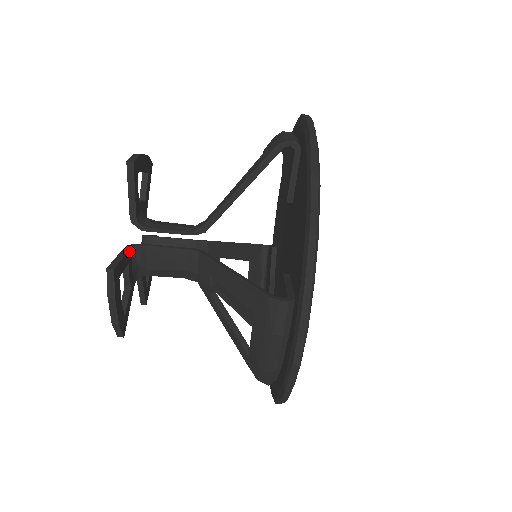
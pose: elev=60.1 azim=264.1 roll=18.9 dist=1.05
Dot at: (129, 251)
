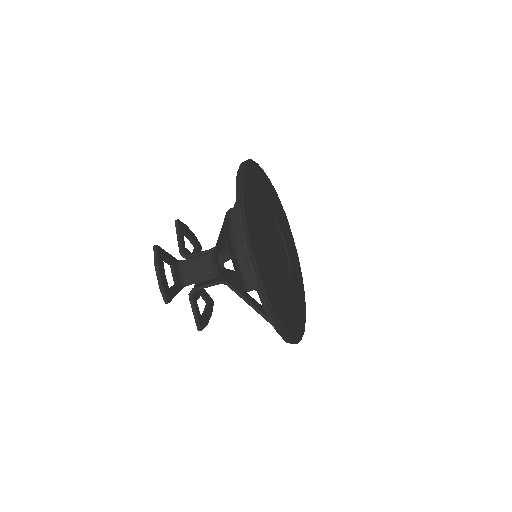
Dot at: (193, 301)
